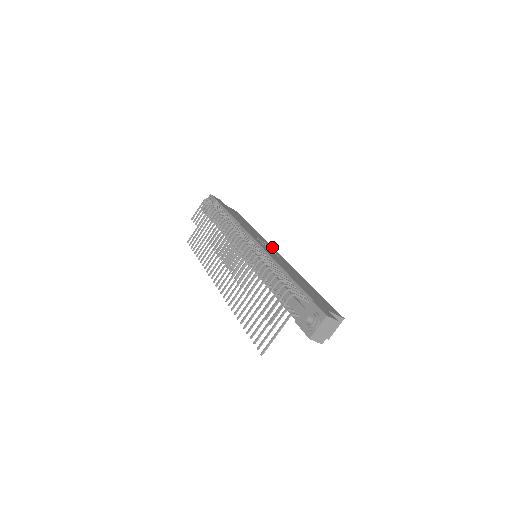
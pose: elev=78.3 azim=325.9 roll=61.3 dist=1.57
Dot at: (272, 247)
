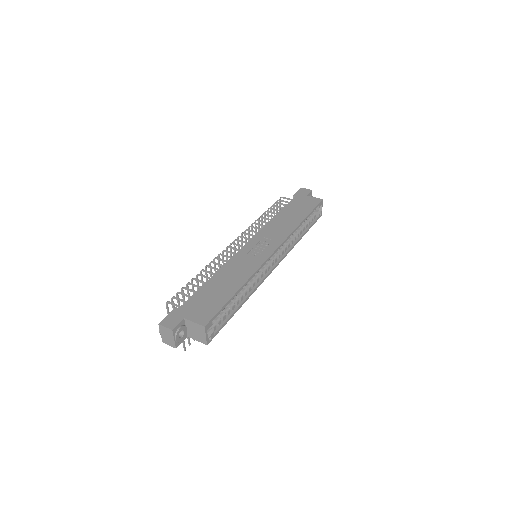
Dot at: (279, 244)
